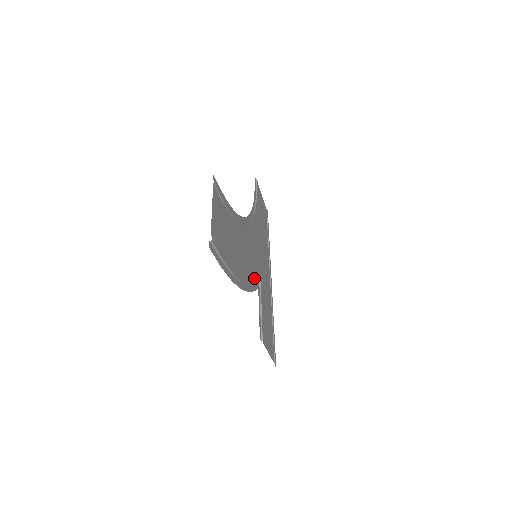
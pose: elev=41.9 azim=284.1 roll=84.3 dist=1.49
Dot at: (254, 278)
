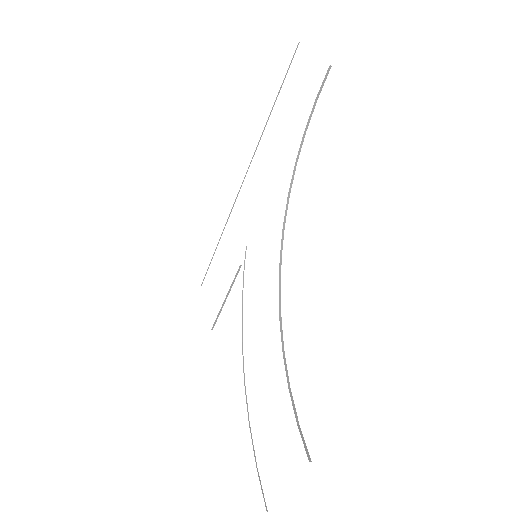
Dot at: (242, 301)
